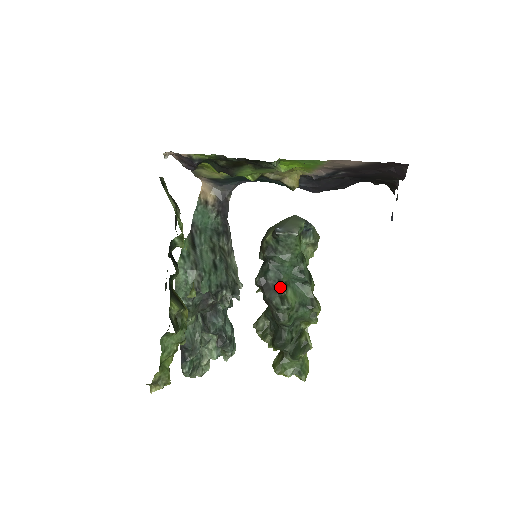
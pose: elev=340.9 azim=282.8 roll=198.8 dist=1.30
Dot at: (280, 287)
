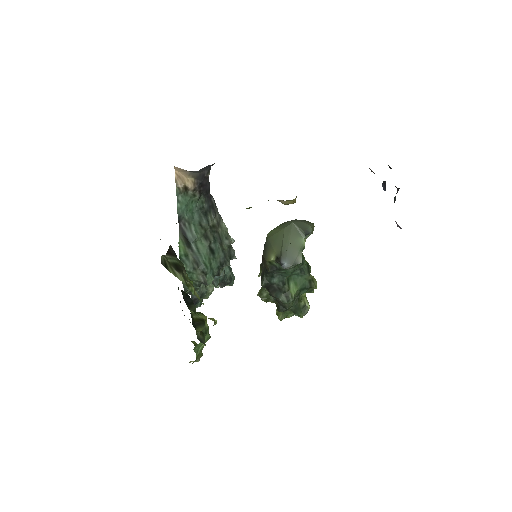
Dot at: (284, 287)
